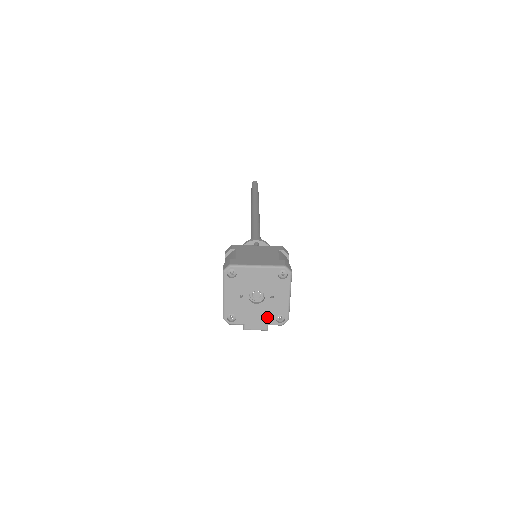
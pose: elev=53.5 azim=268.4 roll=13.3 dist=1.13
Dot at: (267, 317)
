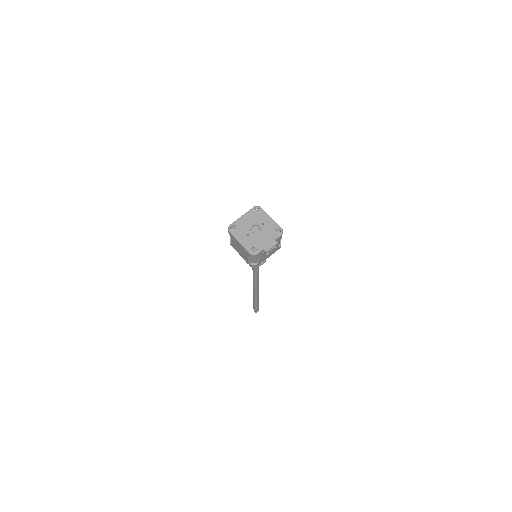
Dot at: (270, 236)
